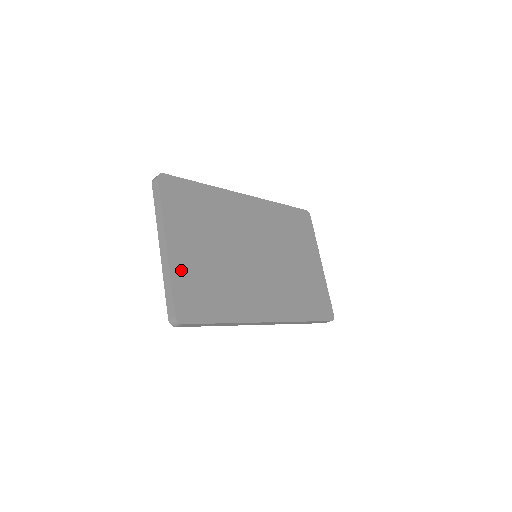
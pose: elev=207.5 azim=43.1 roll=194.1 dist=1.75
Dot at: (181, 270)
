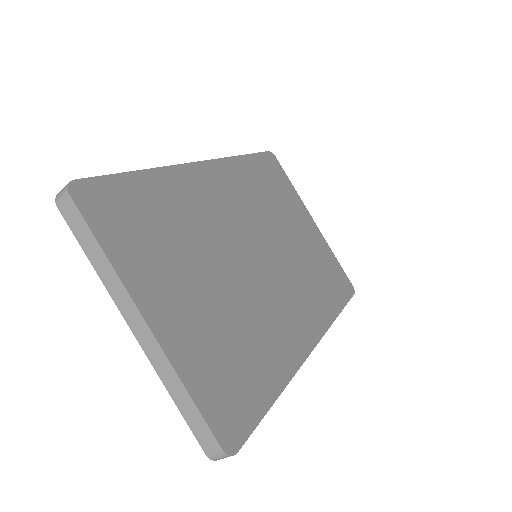
Dot at: (189, 356)
